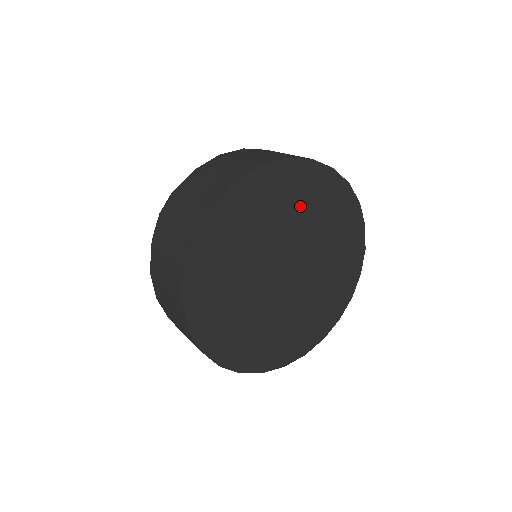
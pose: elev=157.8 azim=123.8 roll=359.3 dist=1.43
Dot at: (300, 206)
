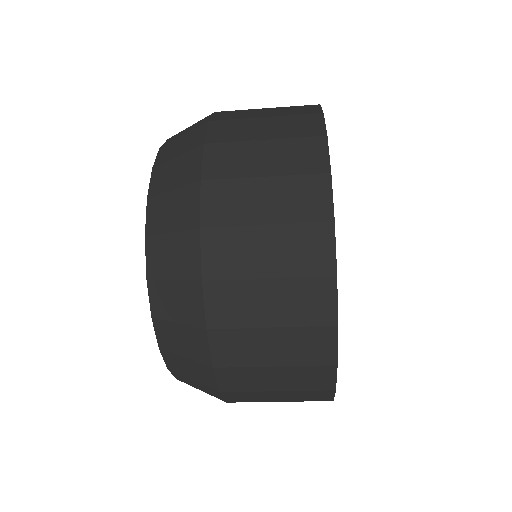
Dot at: occluded
